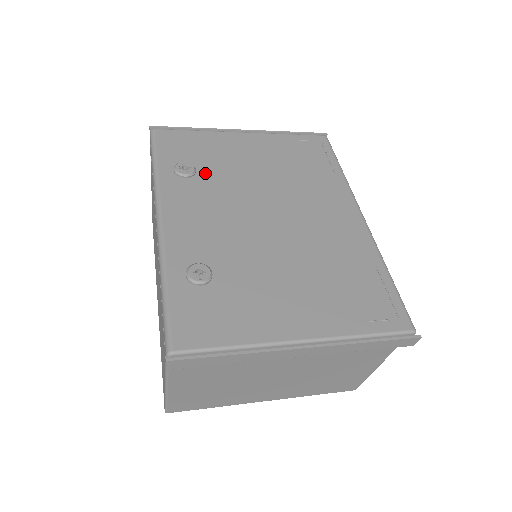
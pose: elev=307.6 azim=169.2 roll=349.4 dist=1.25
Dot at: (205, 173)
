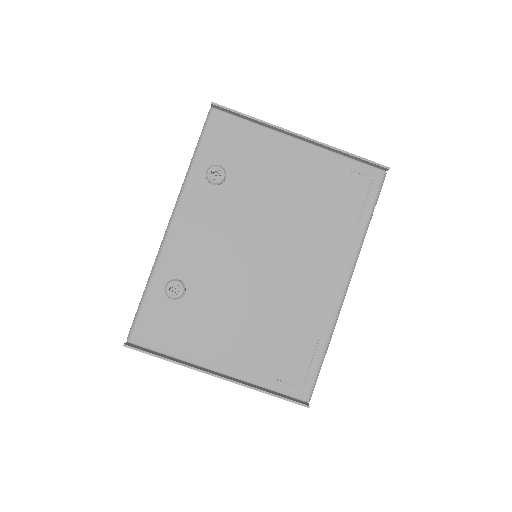
Dot at: (233, 184)
